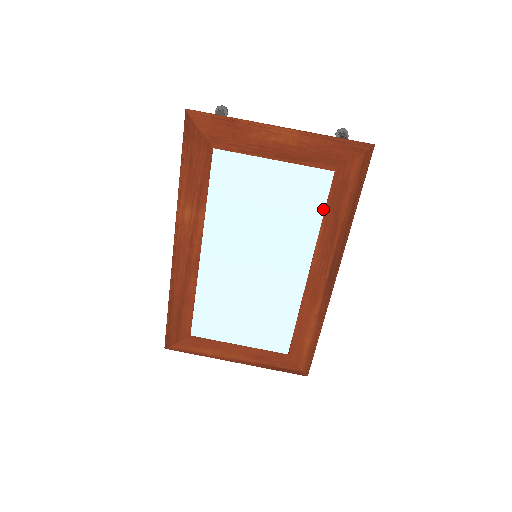
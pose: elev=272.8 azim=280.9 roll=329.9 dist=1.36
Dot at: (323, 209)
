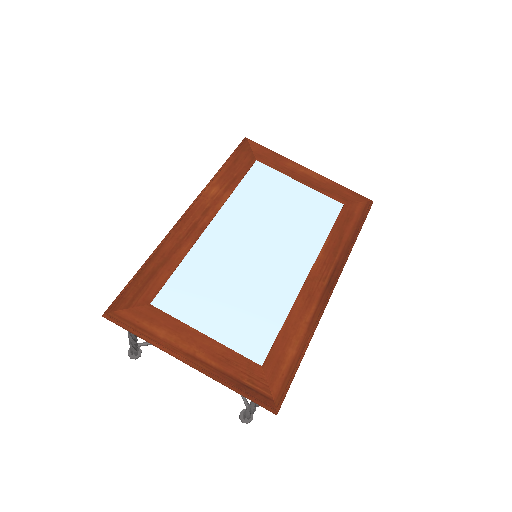
Dot at: (331, 226)
